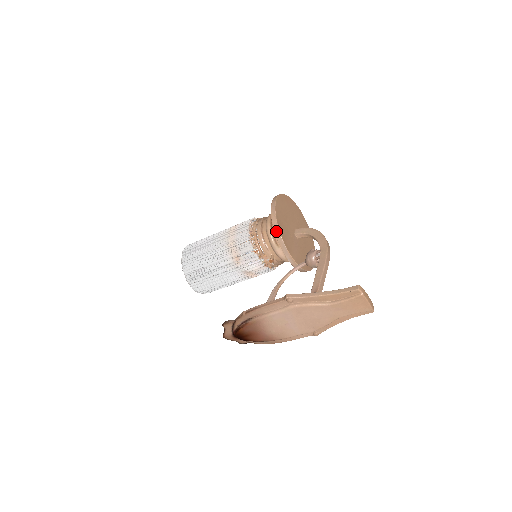
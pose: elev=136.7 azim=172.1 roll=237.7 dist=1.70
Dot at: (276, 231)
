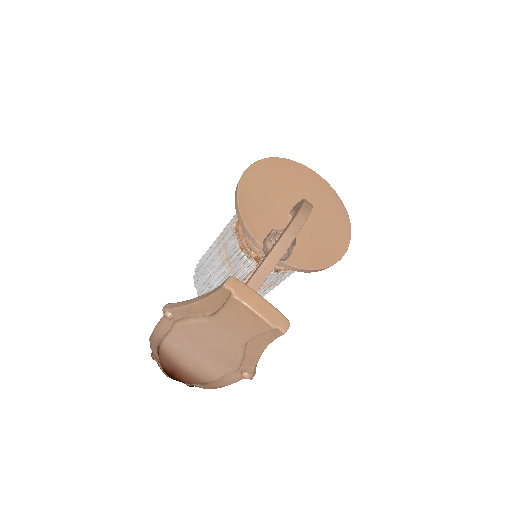
Dot at: (237, 211)
